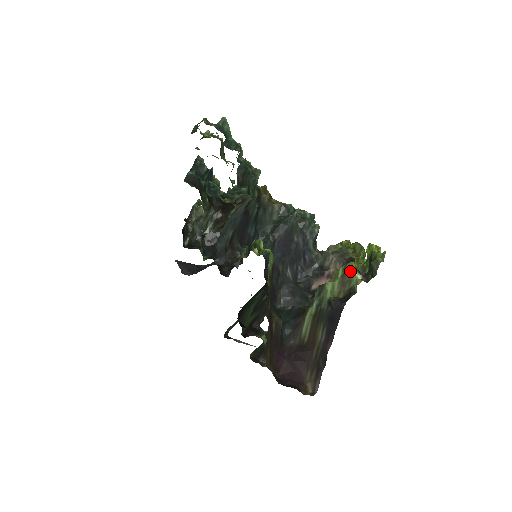
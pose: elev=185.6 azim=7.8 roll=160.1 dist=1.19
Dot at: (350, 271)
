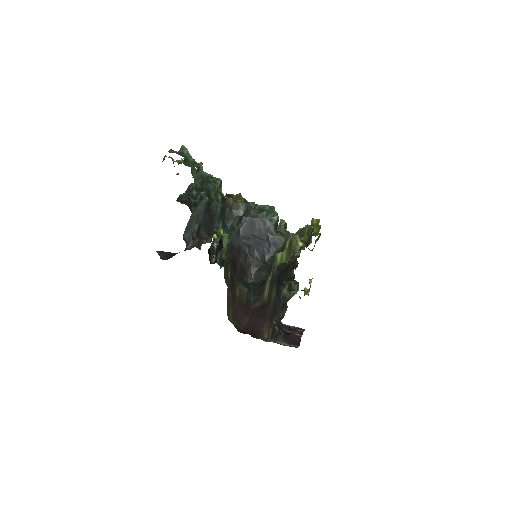
Dot at: (294, 241)
